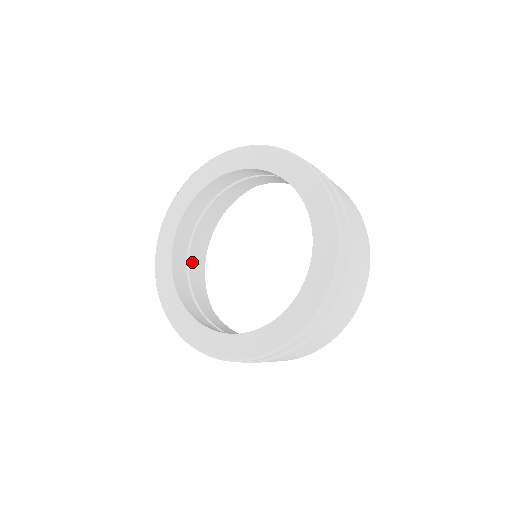
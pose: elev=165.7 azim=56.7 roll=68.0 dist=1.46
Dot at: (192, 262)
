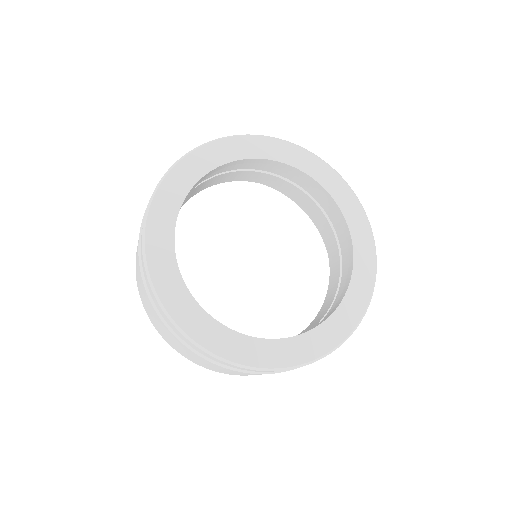
Dot at: occluded
